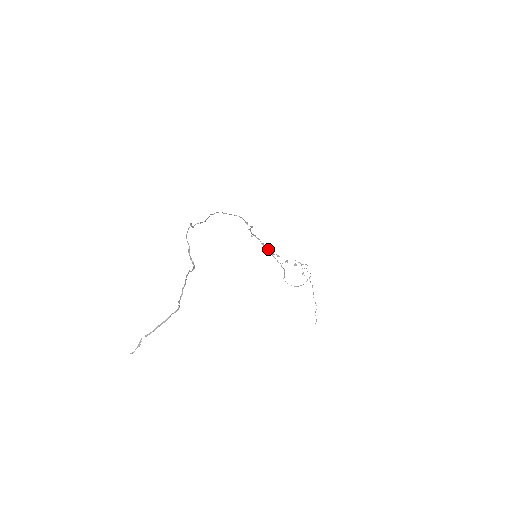
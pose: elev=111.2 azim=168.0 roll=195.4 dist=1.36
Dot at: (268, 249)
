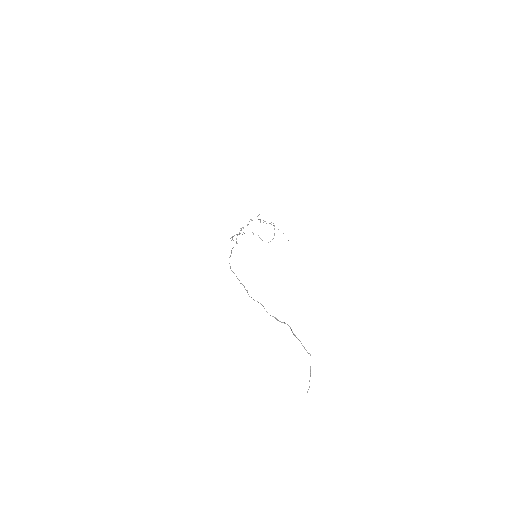
Dot at: occluded
